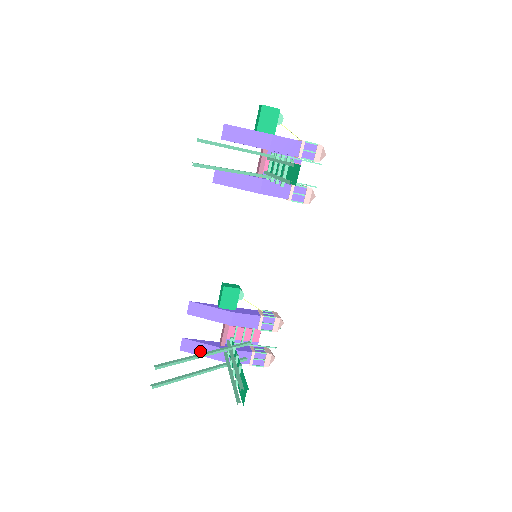
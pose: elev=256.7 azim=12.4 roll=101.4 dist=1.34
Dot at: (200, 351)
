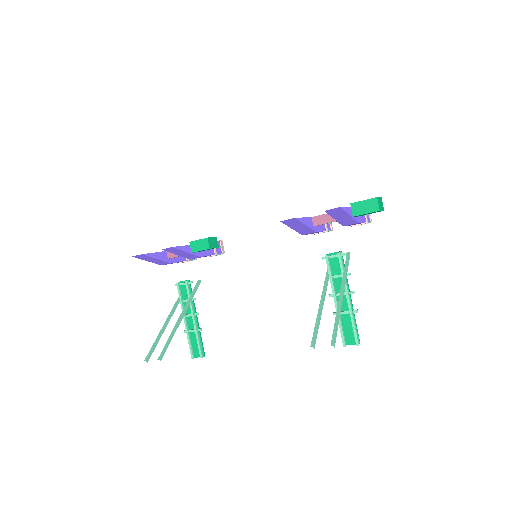
Dot at: (149, 260)
